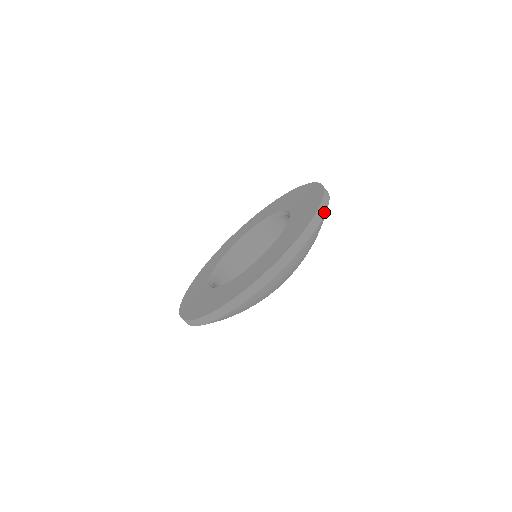
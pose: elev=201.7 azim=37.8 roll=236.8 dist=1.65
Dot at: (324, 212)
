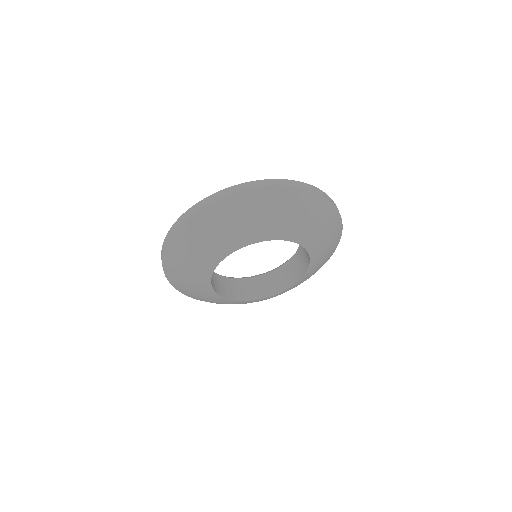
Dot at: (337, 208)
